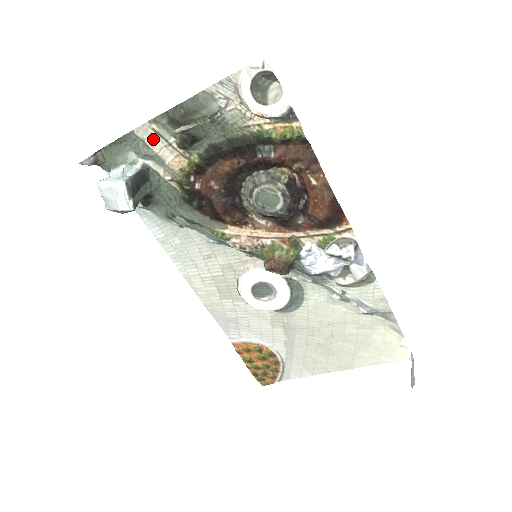
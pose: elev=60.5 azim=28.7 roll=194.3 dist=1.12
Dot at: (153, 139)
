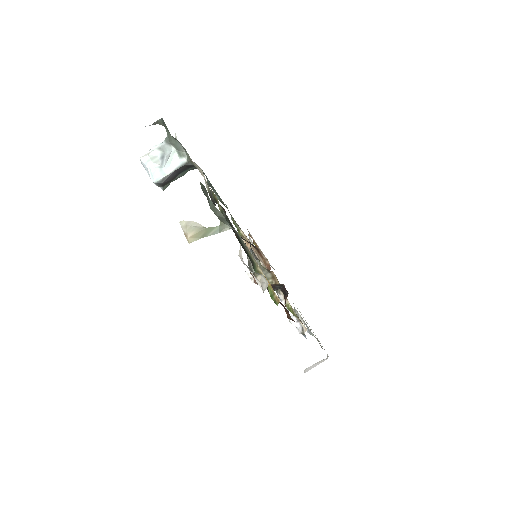
Dot at: occluded
